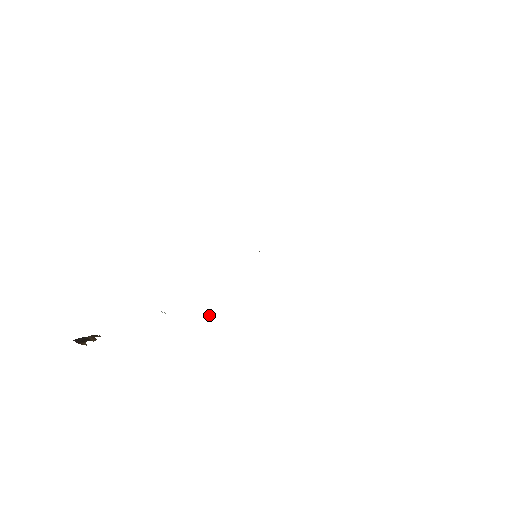
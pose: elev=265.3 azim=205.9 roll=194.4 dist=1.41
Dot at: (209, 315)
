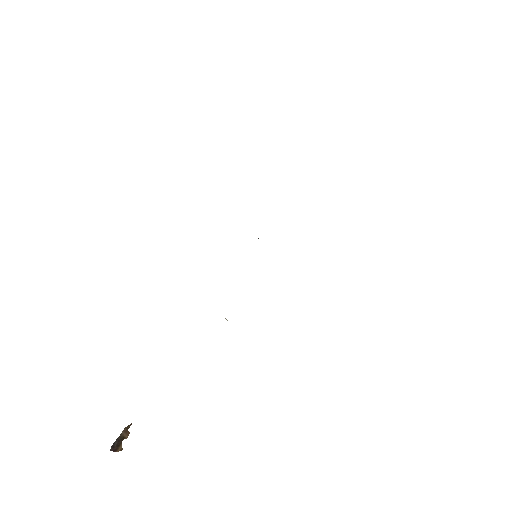
Dot at: (227, 320)
